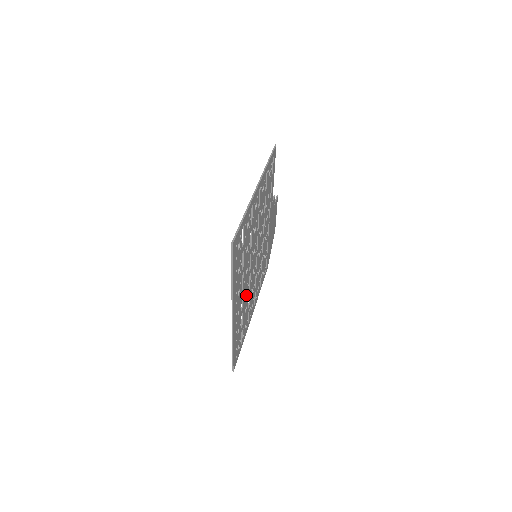
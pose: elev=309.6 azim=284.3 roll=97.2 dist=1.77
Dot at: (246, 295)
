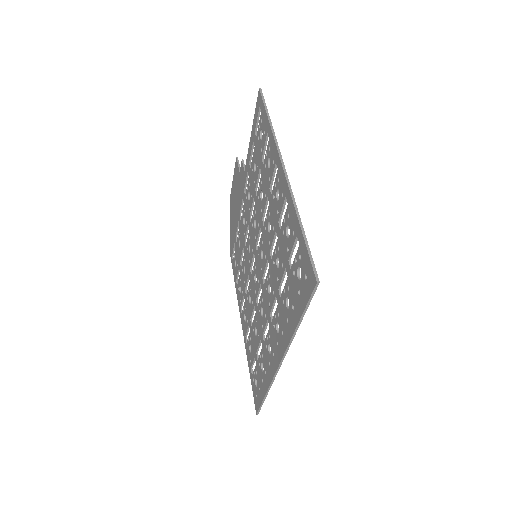
Dot at: (261, 315)
